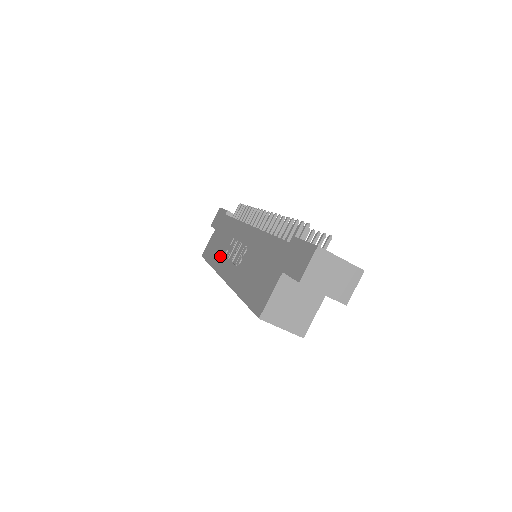
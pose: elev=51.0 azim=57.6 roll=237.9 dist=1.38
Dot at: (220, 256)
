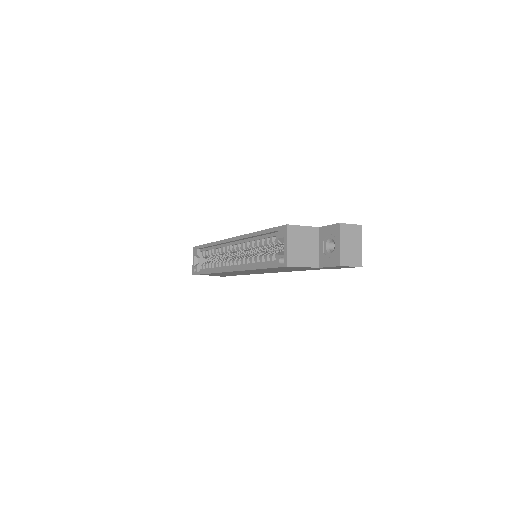
Dot at: occluded
